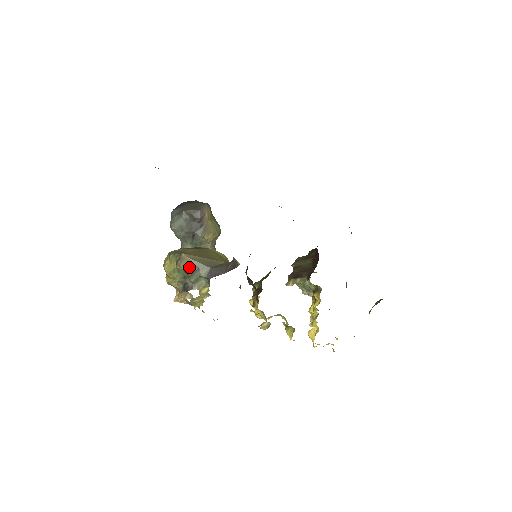
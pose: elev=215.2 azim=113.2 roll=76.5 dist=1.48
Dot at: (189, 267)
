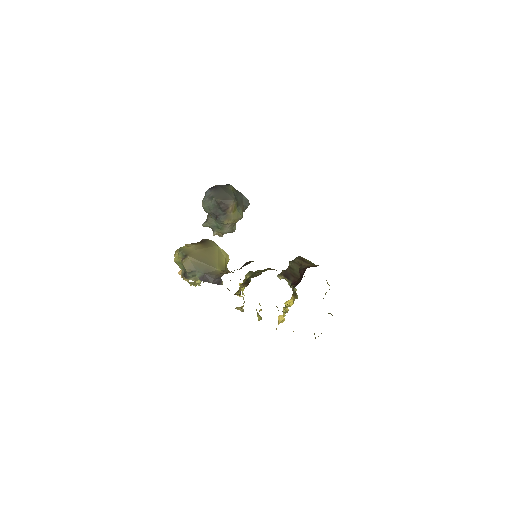
Dot at: (189, 267)
